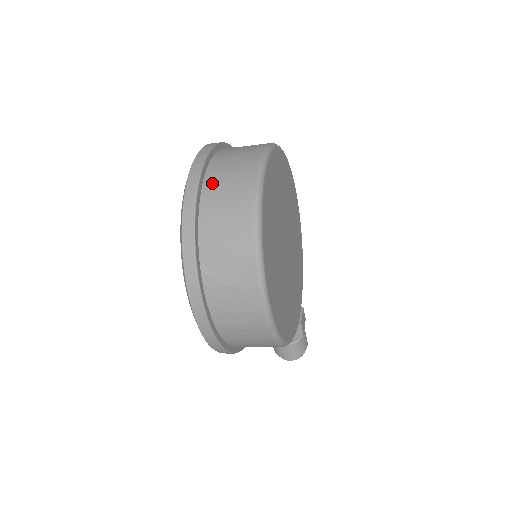
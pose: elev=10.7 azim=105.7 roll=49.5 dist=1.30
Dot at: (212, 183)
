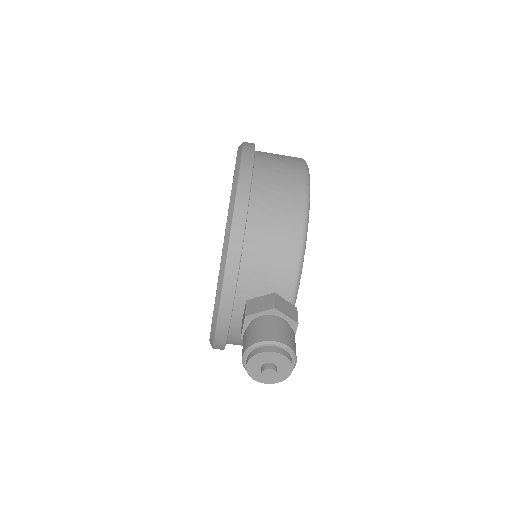
Dot at: occluded
